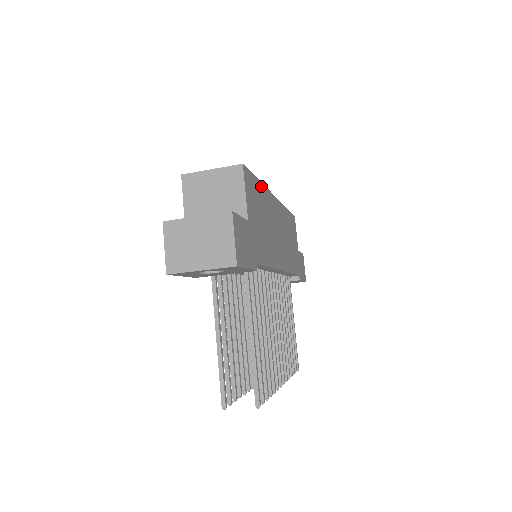
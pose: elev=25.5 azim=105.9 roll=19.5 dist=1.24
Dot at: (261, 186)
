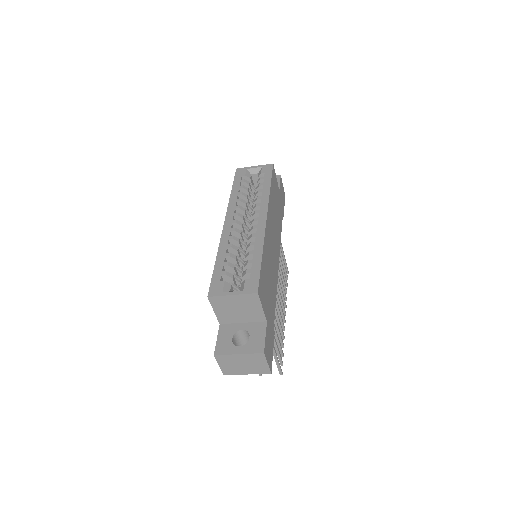
Dot at: (263, 255)
